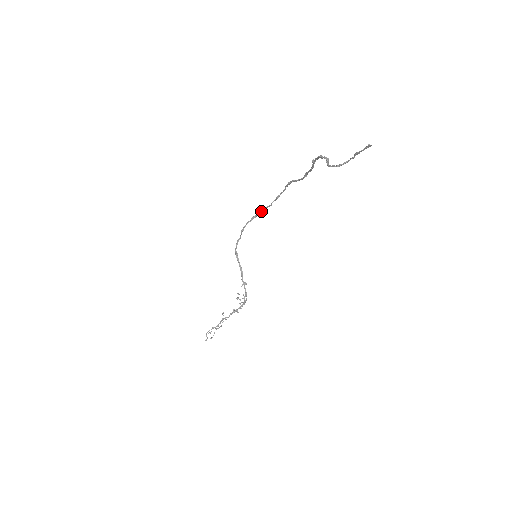
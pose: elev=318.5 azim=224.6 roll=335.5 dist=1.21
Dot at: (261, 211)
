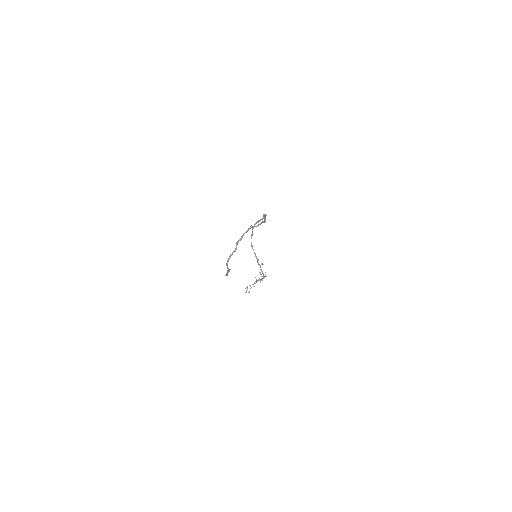
Dot at: (261, 219)
